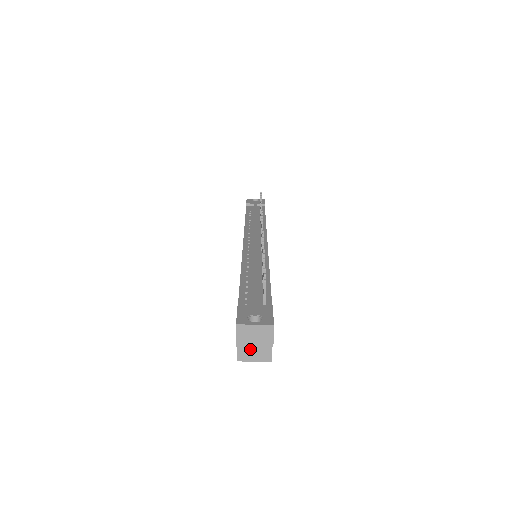
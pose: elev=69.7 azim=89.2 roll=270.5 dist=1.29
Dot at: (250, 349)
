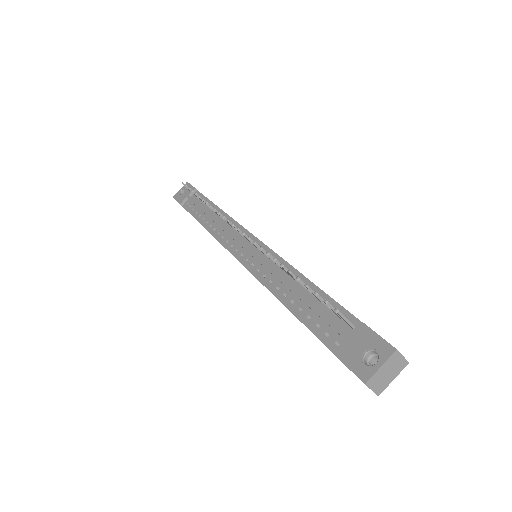
Dot at: occluded
